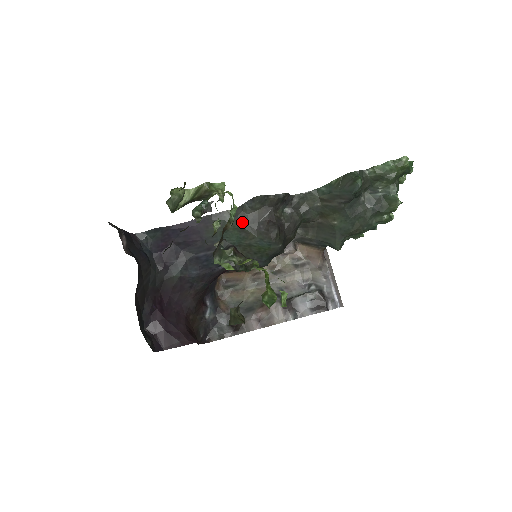
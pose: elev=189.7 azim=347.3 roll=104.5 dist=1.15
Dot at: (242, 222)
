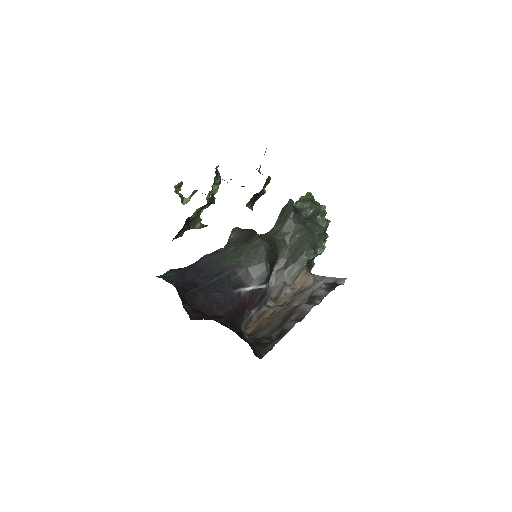
Dot at: (233, 246)
